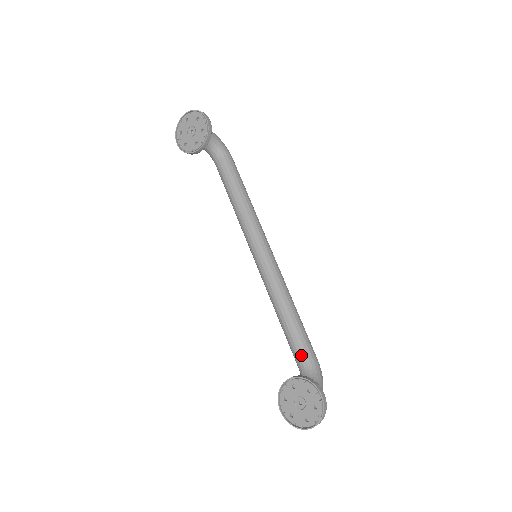
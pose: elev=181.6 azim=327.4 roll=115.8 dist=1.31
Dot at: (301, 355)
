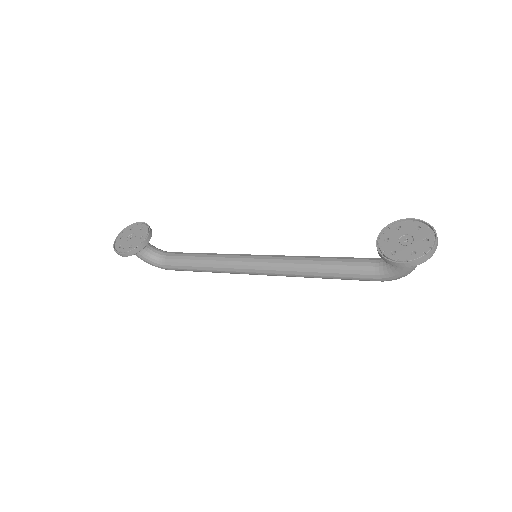
Dot at: (366, 261)
